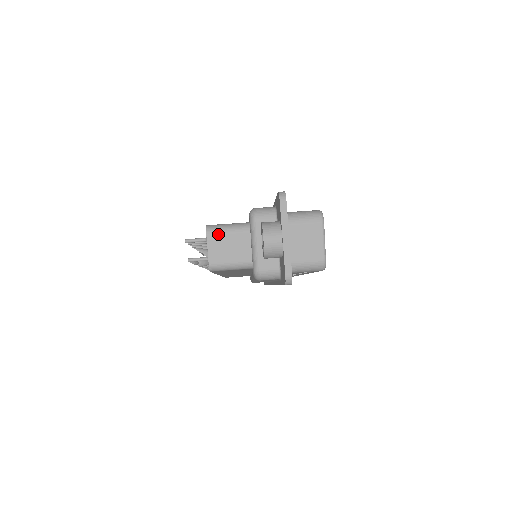
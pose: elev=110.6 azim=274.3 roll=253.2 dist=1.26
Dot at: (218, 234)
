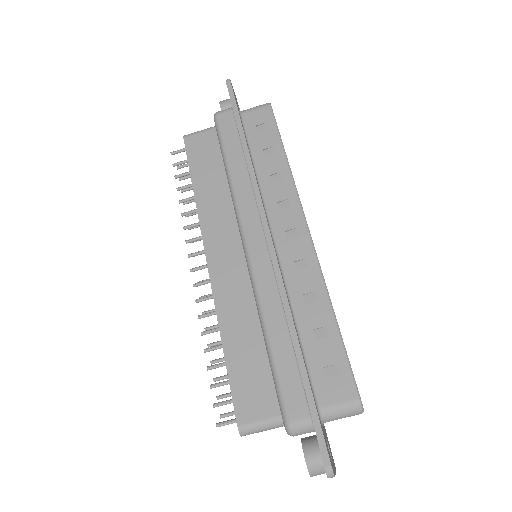
Dot at: occluded
